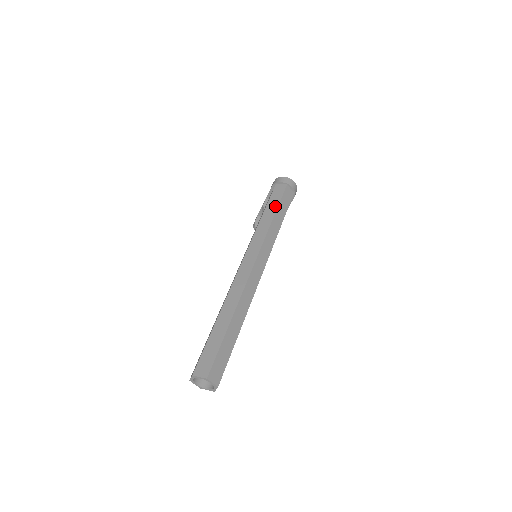
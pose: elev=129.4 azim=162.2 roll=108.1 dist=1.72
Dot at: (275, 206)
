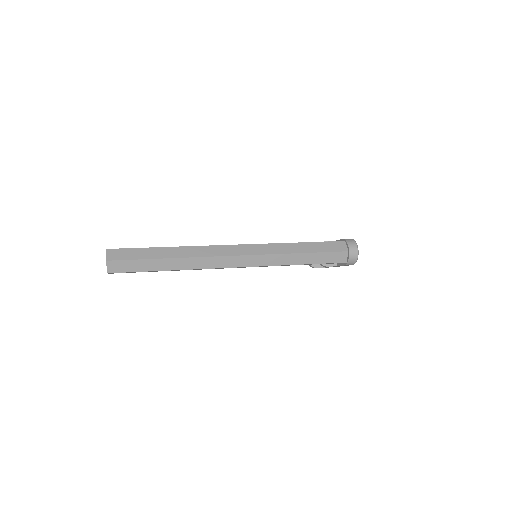
Dot at: (315, 250)
